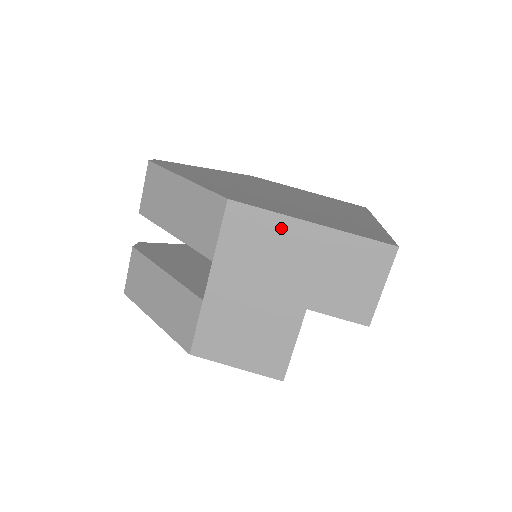
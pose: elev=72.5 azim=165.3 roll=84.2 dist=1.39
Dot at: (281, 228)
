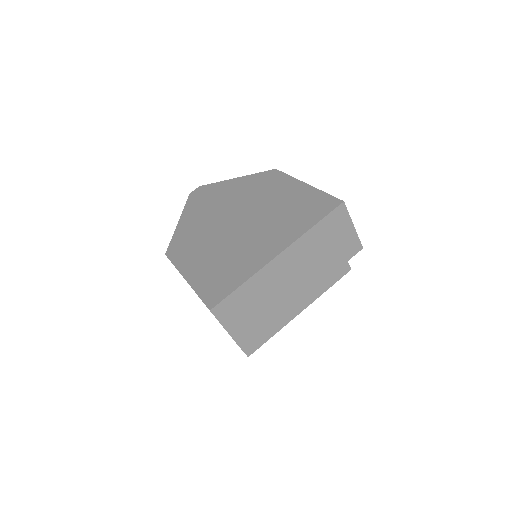
Dot at: occluded
